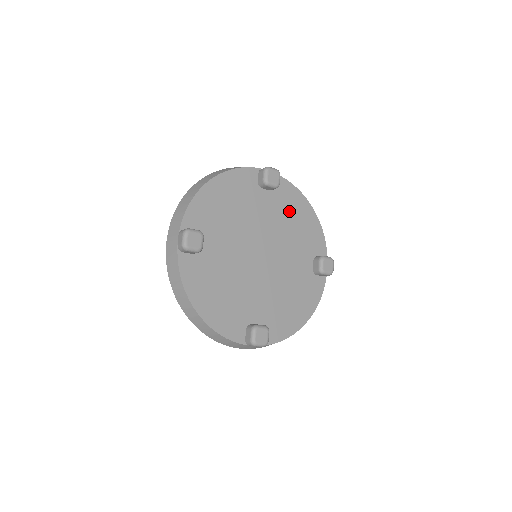
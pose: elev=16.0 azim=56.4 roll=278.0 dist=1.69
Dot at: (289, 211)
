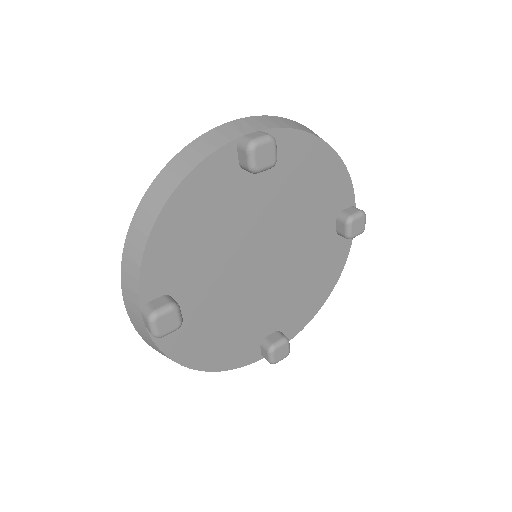
Dot at: (295, 176)
